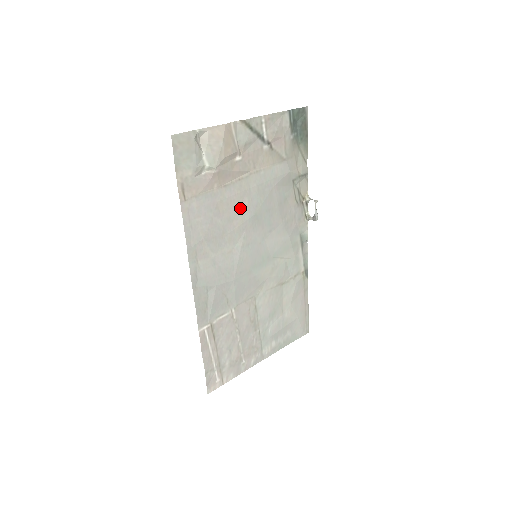
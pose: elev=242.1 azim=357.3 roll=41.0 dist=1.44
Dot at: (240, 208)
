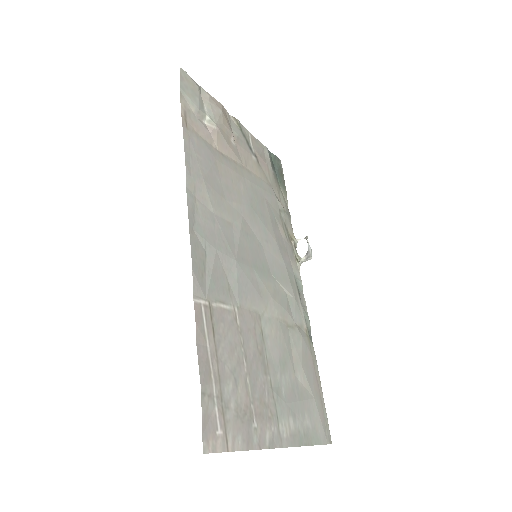
Dot at: (237, 187)
